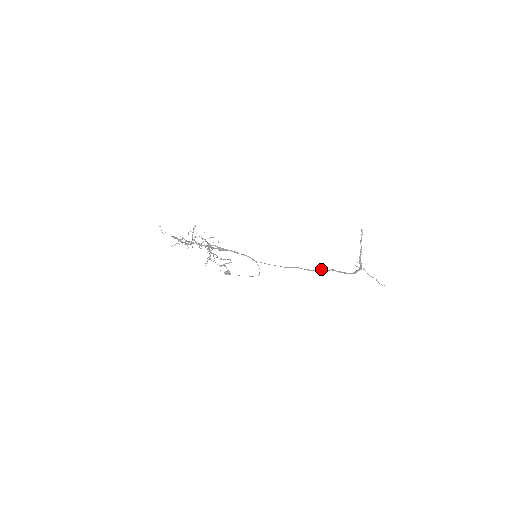
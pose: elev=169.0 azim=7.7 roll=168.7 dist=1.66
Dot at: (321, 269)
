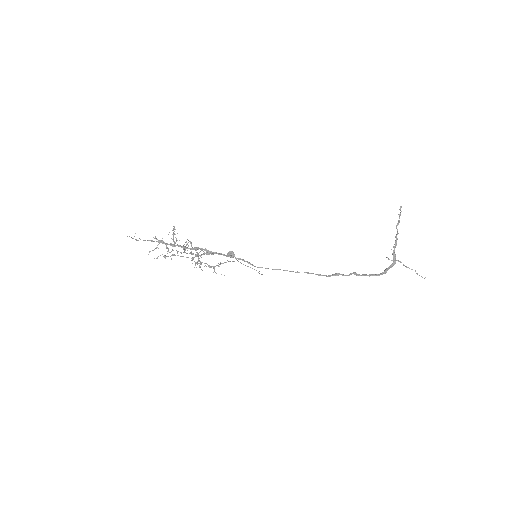
Dot at: (338, 274)
